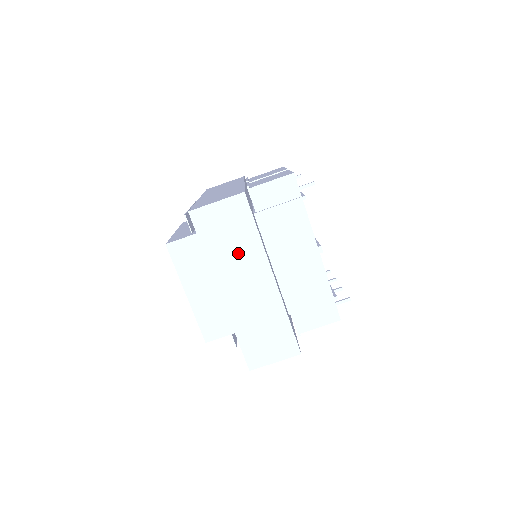
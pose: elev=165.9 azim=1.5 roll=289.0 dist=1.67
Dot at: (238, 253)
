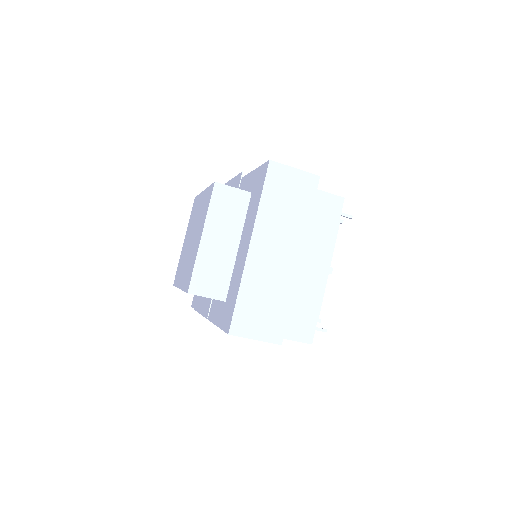
Dot at: (286, 220)
